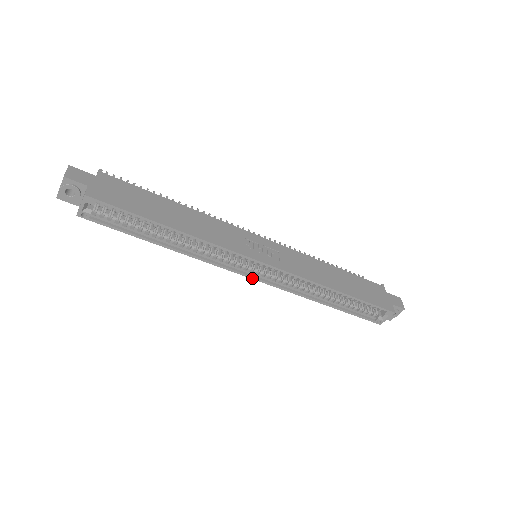
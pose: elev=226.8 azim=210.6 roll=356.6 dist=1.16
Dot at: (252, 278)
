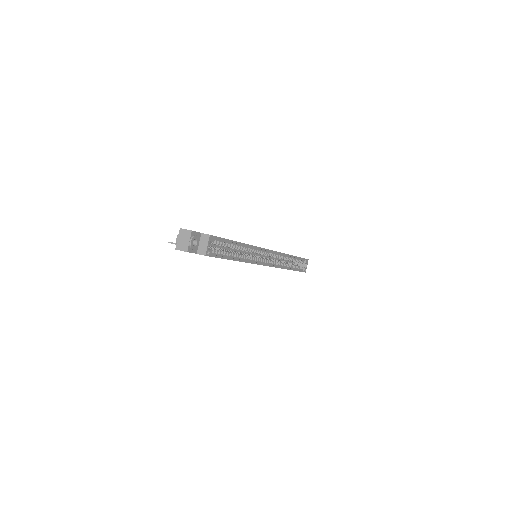
Dot at: occluded
